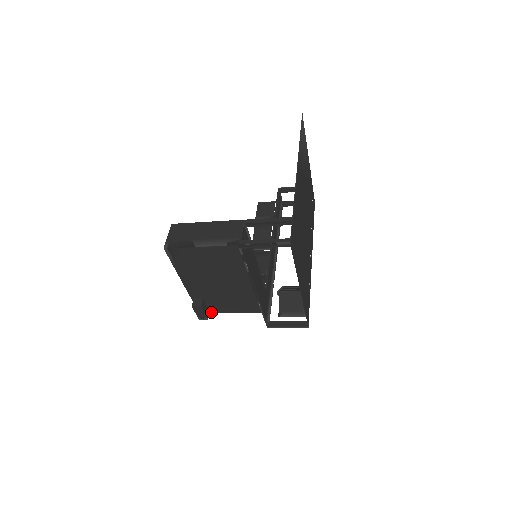
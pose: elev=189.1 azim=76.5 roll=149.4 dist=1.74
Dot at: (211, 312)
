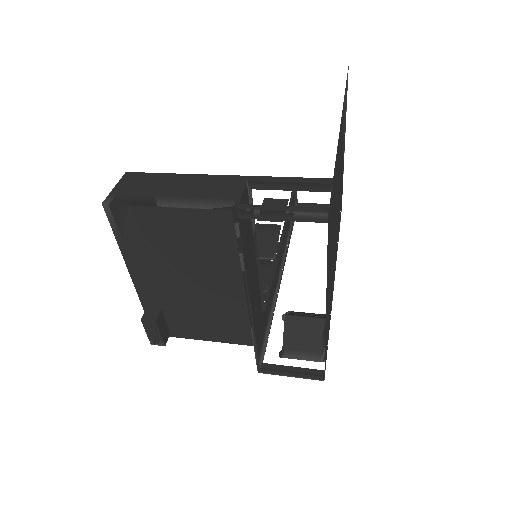
Dot at: (172, 335)
